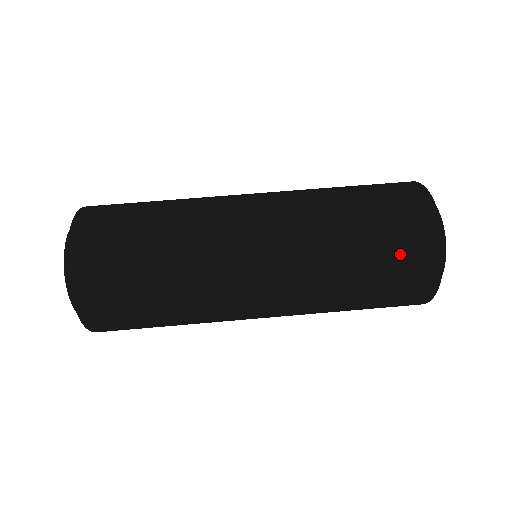
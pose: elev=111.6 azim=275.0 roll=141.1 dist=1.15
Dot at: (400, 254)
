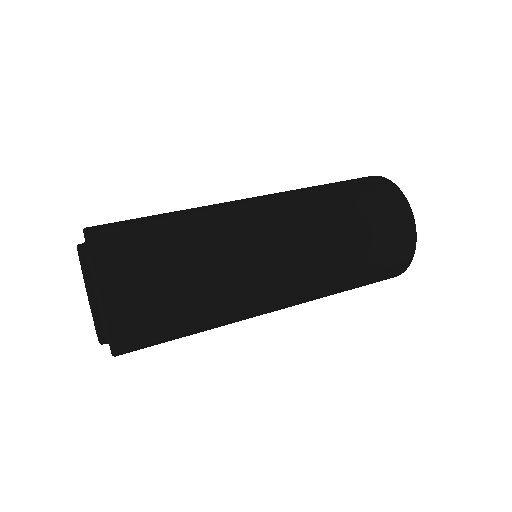
Dot at: (387, 245)
